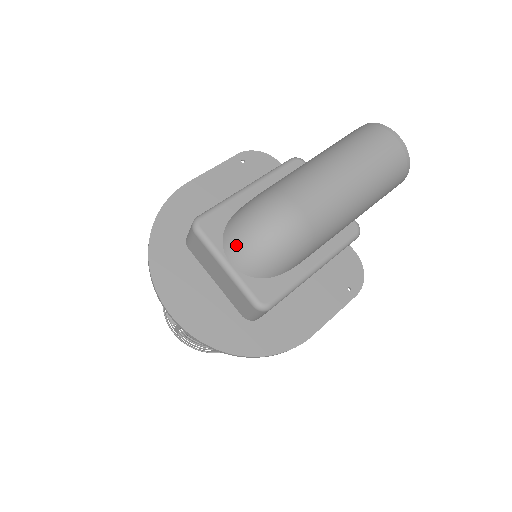
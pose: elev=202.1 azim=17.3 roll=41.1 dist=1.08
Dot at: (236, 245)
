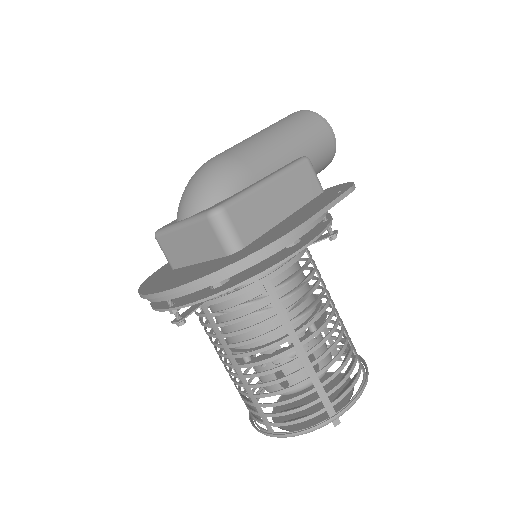
Dot at: (180, 207)
